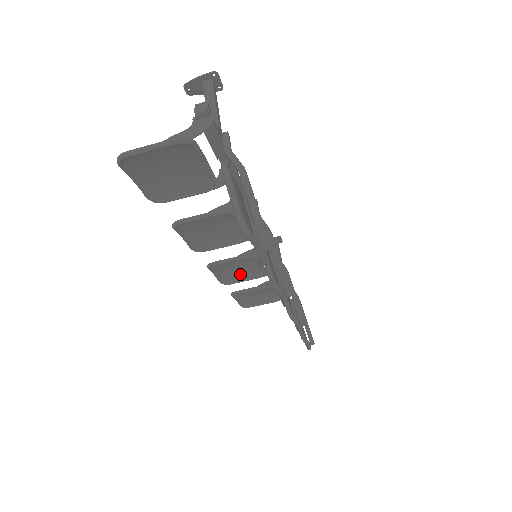
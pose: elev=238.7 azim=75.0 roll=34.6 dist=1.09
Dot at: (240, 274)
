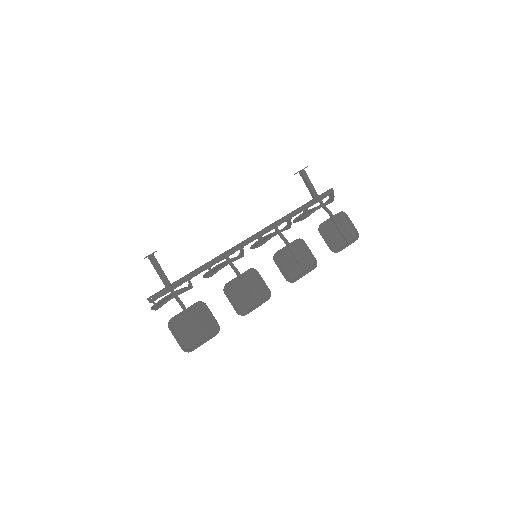
Dot at: occluded
